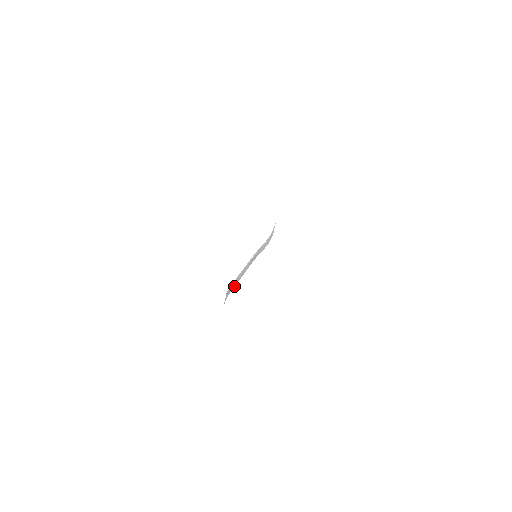
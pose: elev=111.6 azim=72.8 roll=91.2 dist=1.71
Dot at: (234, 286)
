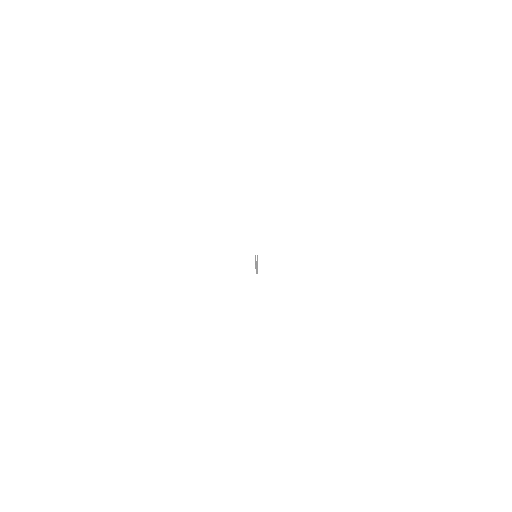
Dot at: occluded
